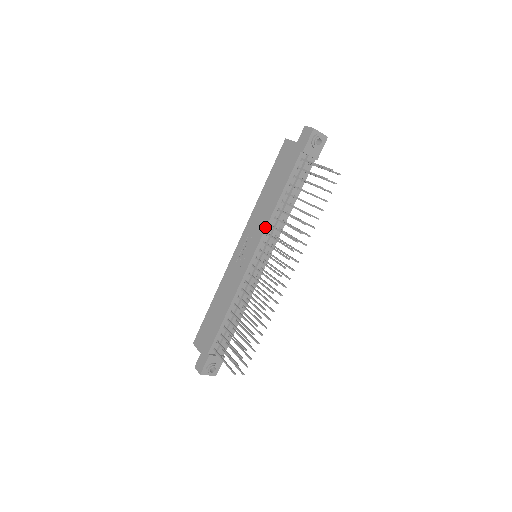
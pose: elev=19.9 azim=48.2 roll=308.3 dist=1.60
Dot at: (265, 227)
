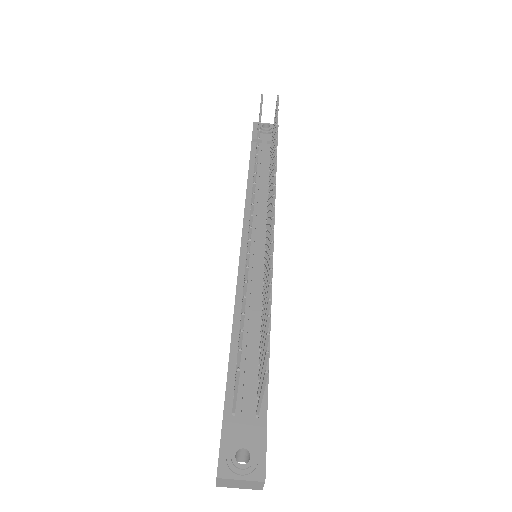
Dot at: occluded
